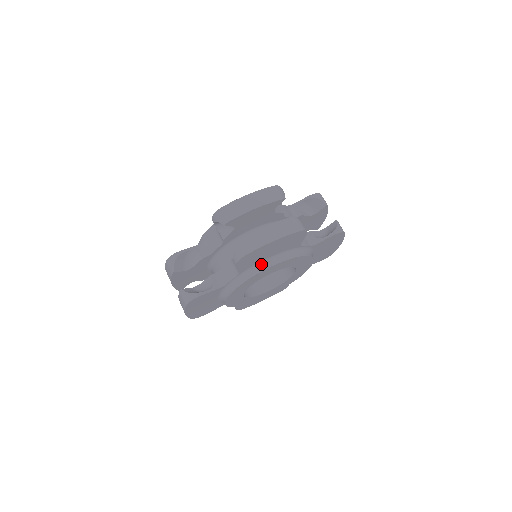
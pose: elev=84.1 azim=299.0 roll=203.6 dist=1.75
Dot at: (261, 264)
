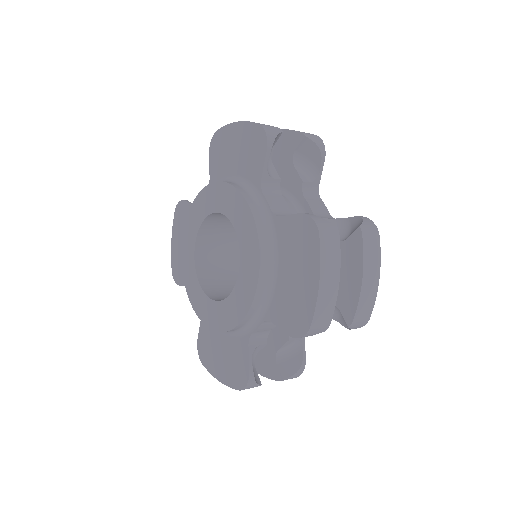
Dot at: occluded
